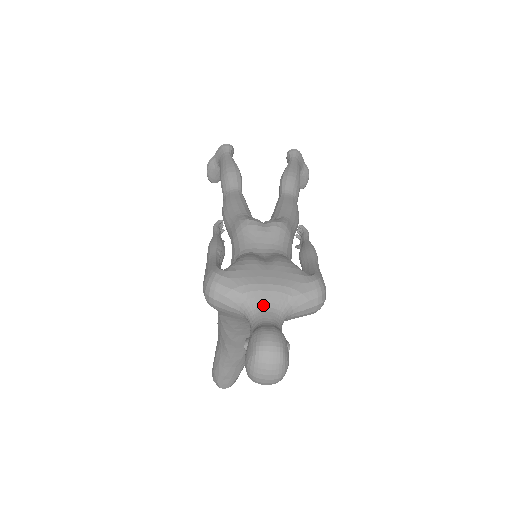
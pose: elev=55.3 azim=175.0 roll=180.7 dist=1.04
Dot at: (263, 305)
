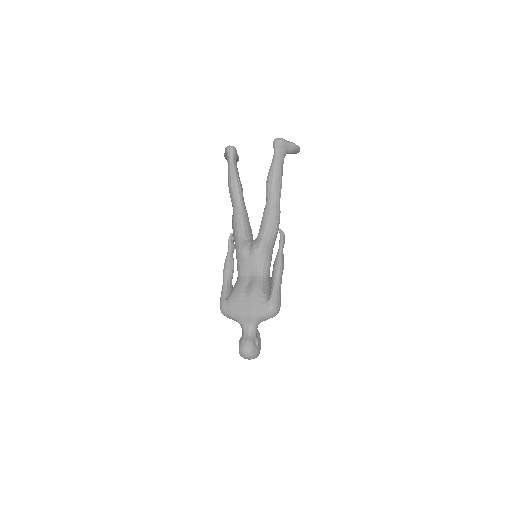
Dot at: (244, 323)
